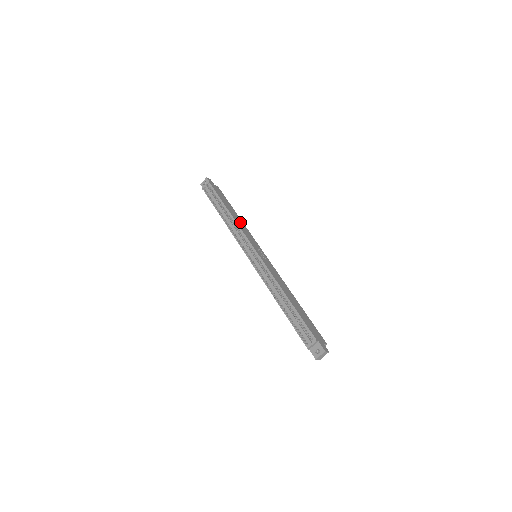
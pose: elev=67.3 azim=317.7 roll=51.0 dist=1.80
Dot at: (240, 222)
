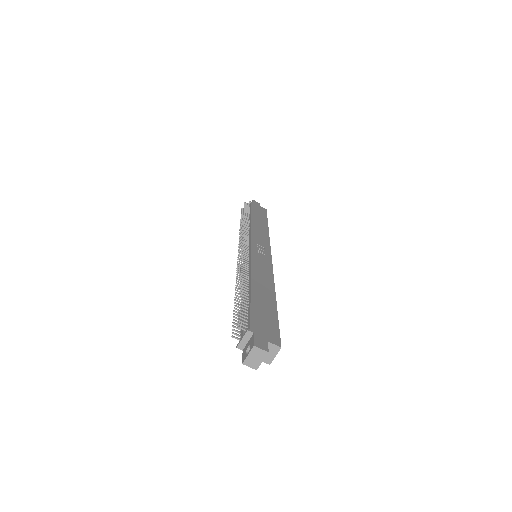
Dot at: (261, 229)
